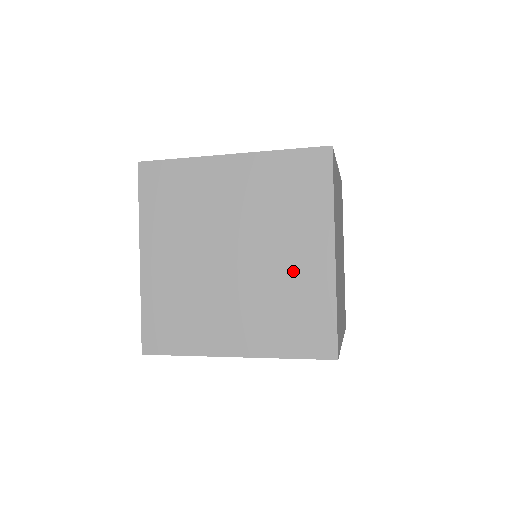
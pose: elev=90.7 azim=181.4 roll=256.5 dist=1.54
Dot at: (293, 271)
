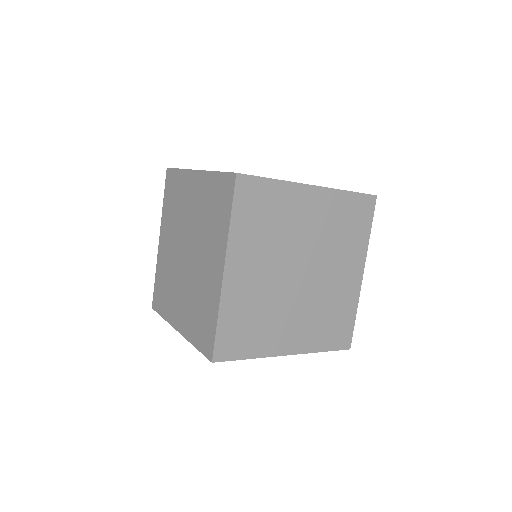
Dot at: (205, 277)
